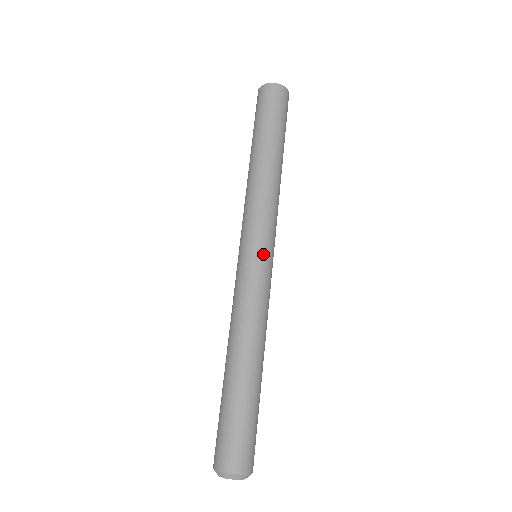
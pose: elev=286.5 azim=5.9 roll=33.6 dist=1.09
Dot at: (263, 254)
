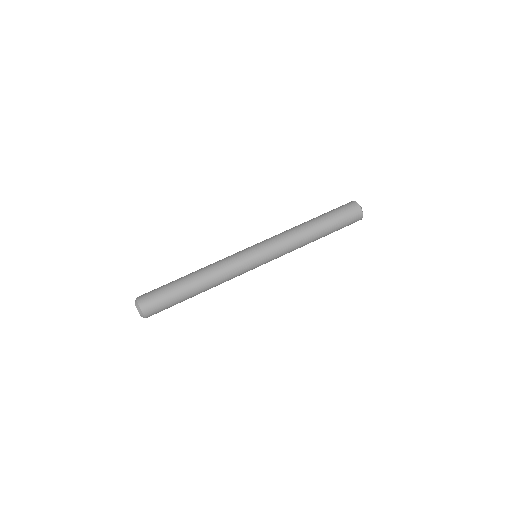
Dot at: (253, 249)
